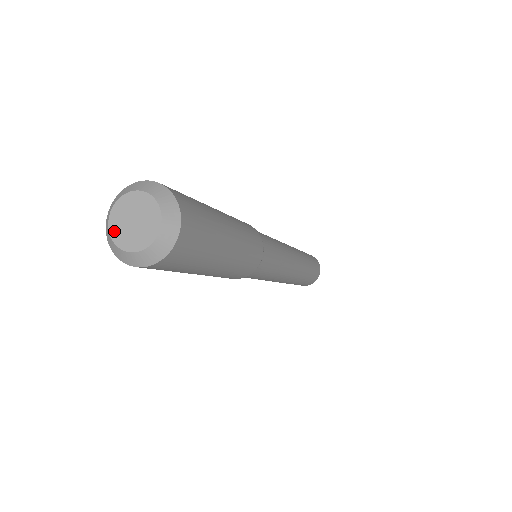
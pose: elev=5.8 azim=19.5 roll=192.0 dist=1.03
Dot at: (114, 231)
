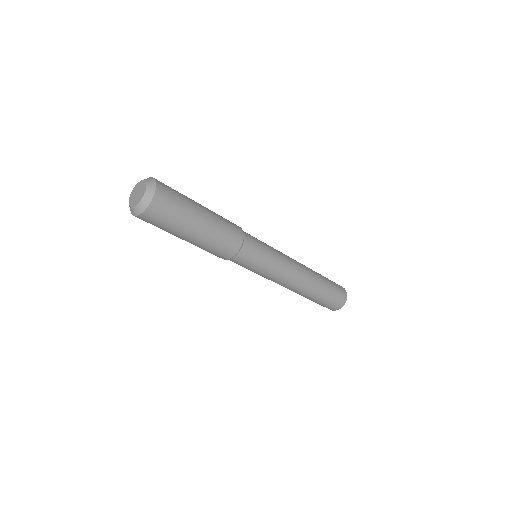
Dot at: (134, 204)
